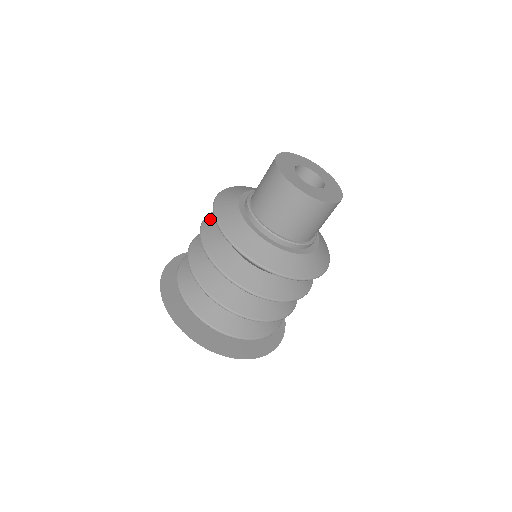
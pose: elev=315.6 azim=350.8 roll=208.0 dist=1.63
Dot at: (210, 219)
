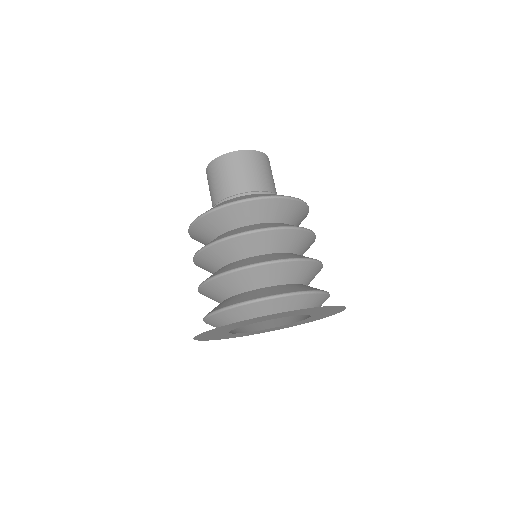
Dot at: occluded
